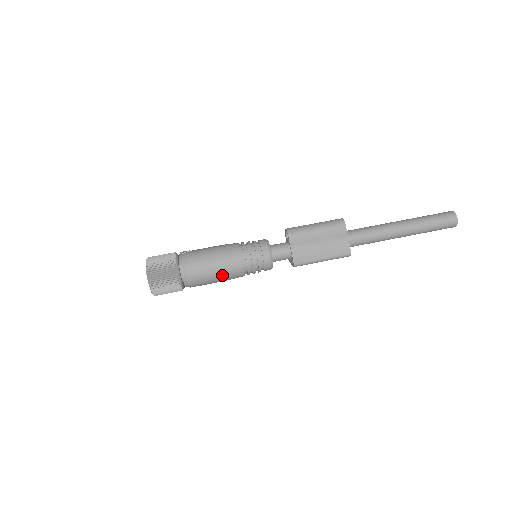
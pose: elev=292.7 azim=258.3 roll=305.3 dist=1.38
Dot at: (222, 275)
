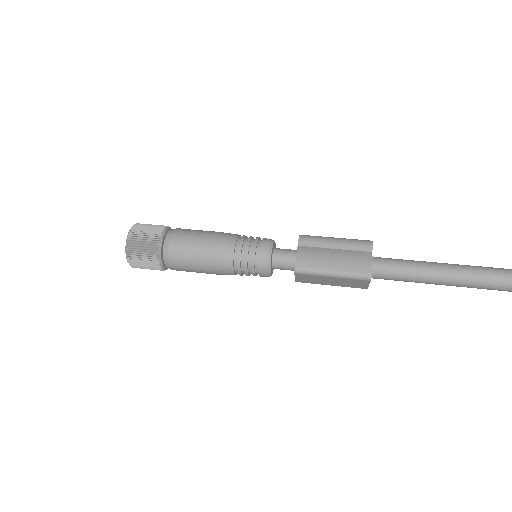
Dot at: (207, 254)
